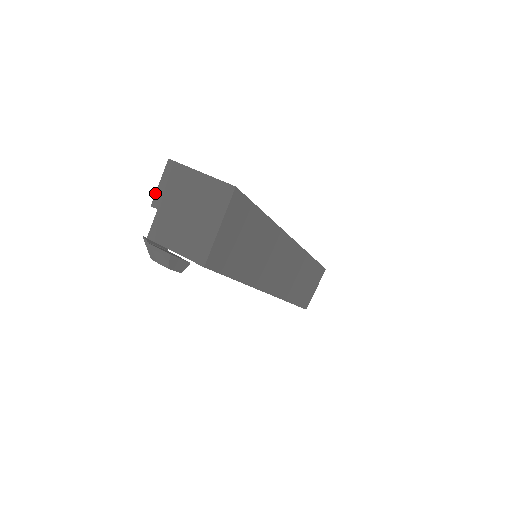
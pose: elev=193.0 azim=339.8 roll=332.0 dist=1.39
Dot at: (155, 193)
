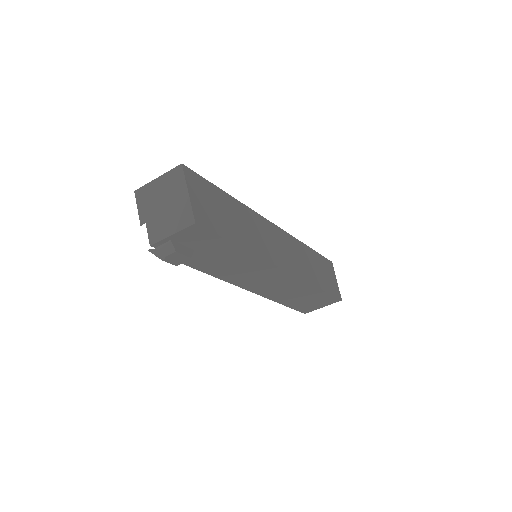
Dot at: occluded
